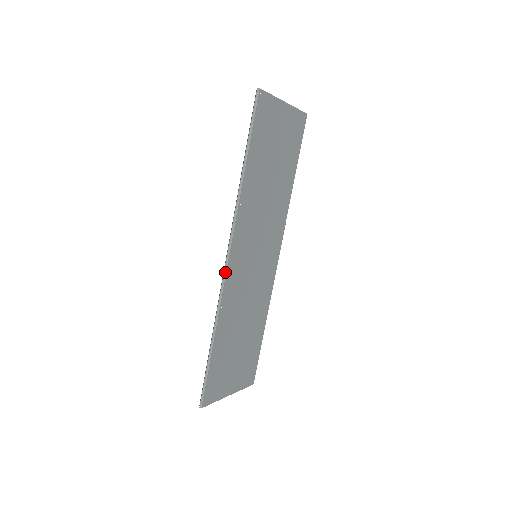
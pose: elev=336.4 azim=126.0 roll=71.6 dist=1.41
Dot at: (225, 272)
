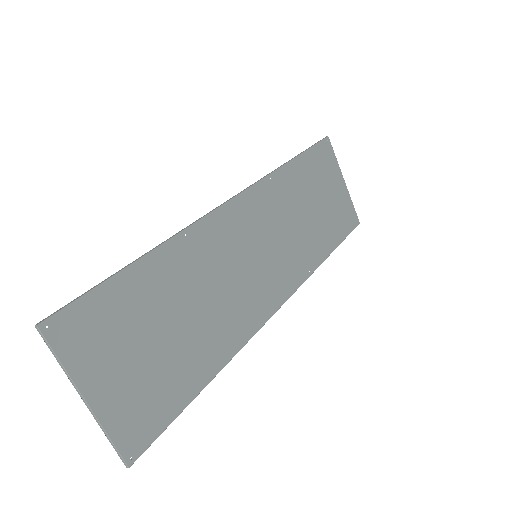
Dot at: (217, 207)
